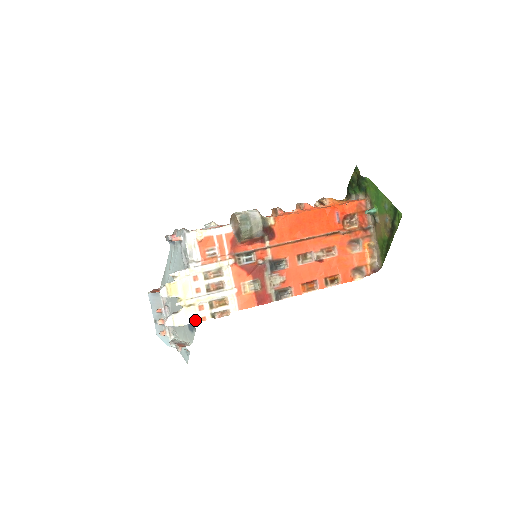
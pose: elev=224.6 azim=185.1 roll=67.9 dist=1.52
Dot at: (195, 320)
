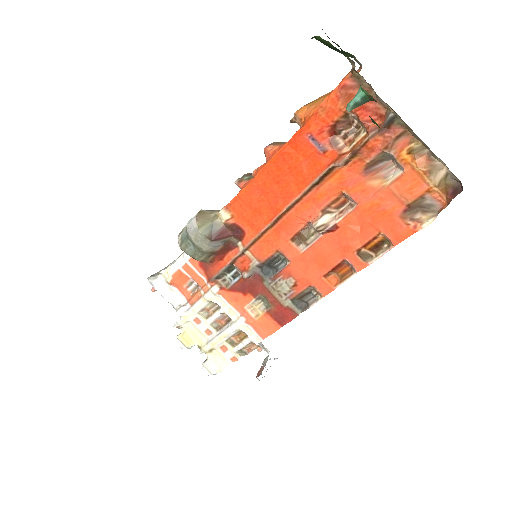
Dot at: (226, 363)
